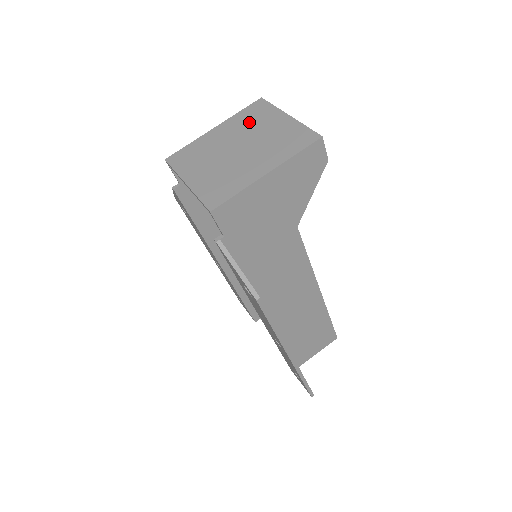
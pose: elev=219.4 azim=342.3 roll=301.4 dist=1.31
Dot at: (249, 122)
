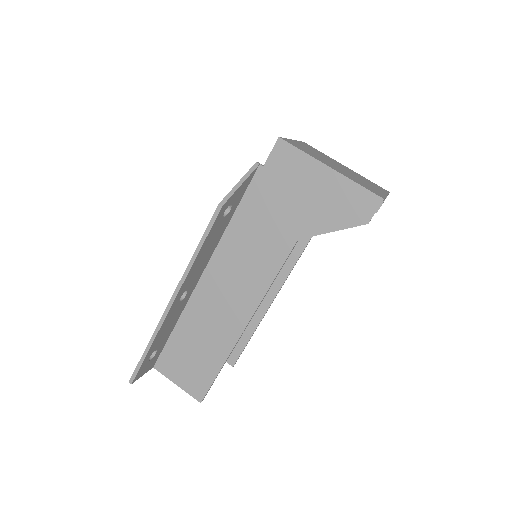
Dot at: (365, 179)
